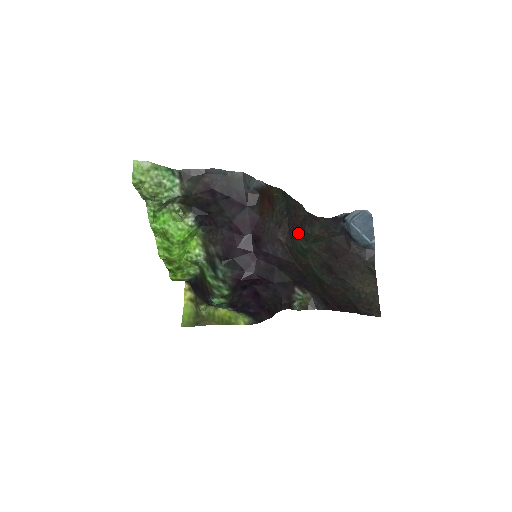
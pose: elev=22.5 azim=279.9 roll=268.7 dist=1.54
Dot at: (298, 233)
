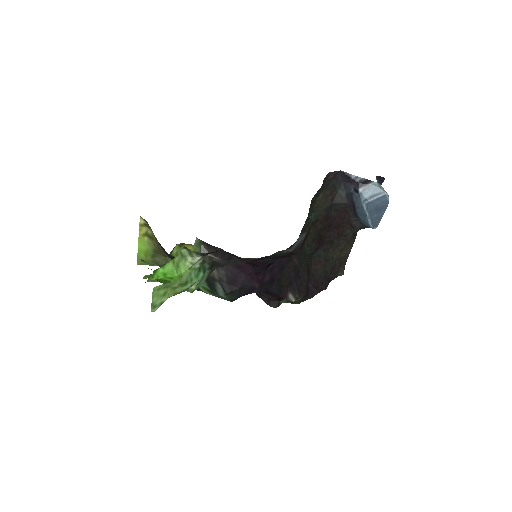
Dot at: occluded
